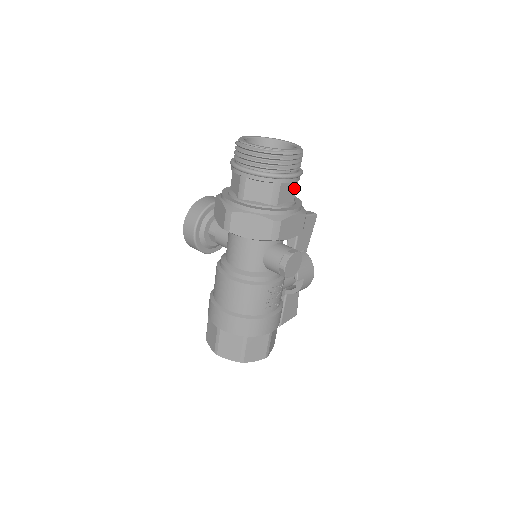
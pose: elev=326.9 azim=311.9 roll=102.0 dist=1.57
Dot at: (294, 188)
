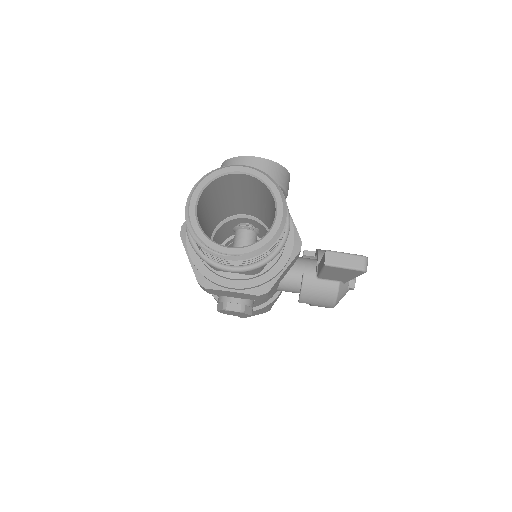
Dot at: occluded
